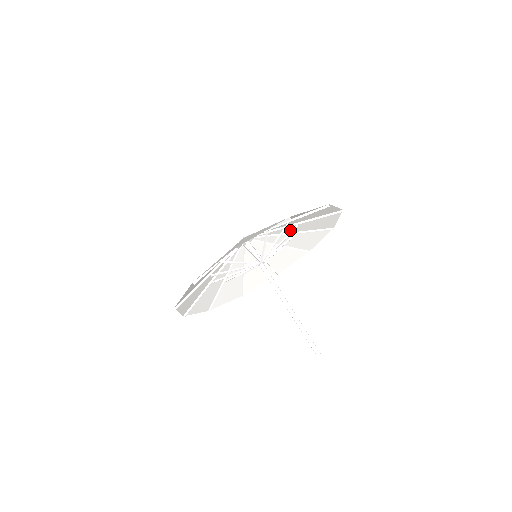
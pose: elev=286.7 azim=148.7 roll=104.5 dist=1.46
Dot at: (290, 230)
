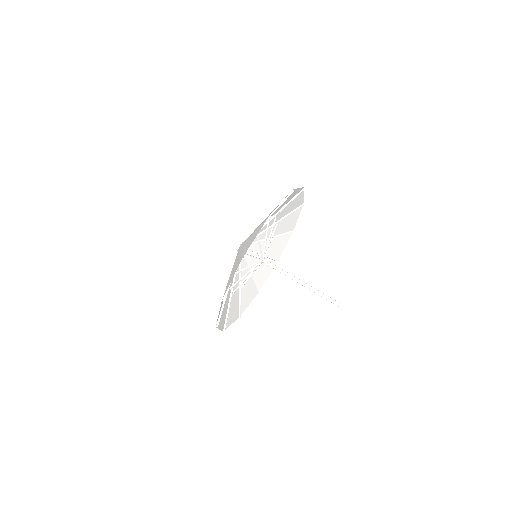
Dot at: occluded
